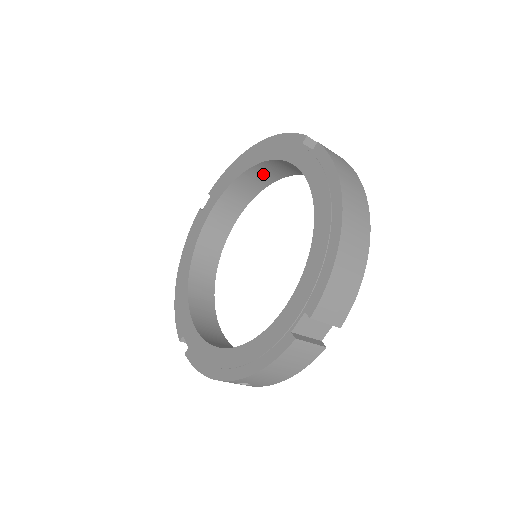
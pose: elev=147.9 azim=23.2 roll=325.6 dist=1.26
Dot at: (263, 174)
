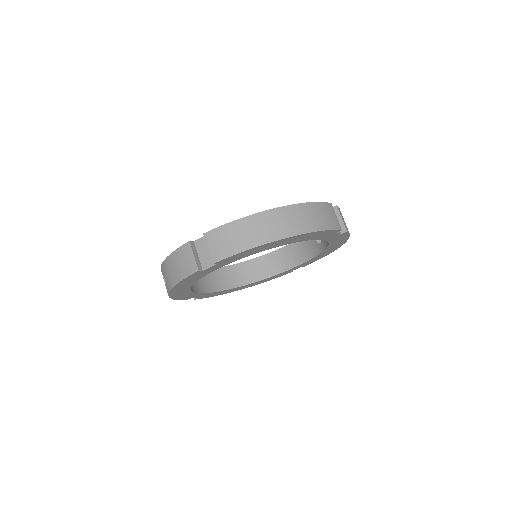
Dot at: occluded
